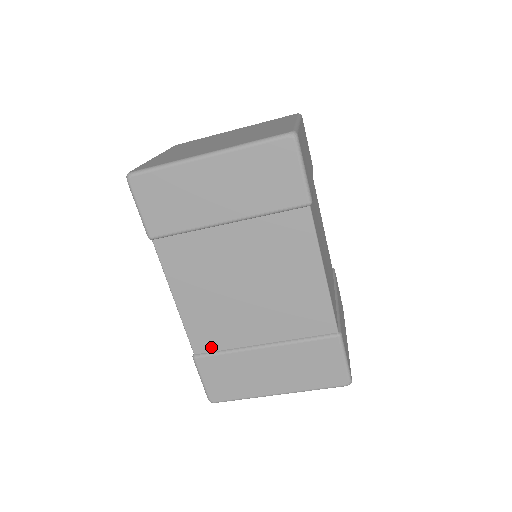
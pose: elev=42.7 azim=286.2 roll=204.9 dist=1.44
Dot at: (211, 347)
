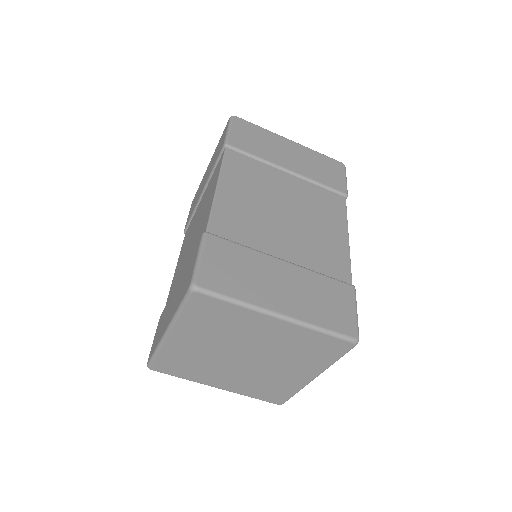
Dot at: (229, 235)
